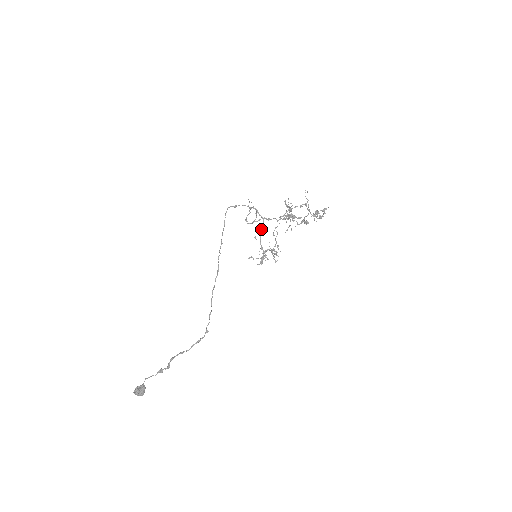
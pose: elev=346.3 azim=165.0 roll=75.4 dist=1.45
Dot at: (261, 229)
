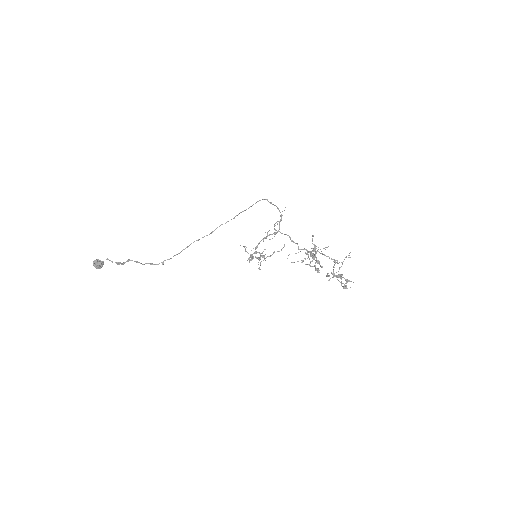
Dot at: (271, 234)
